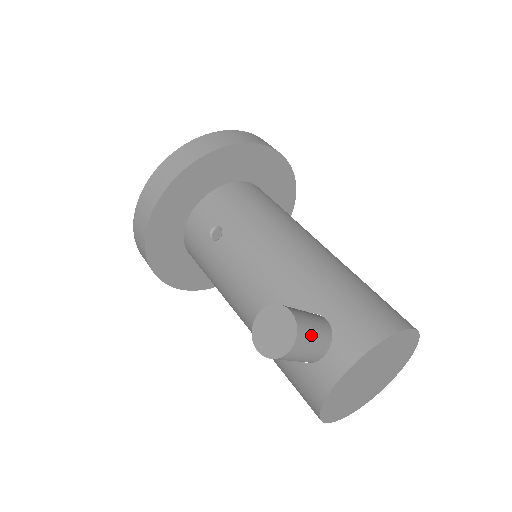
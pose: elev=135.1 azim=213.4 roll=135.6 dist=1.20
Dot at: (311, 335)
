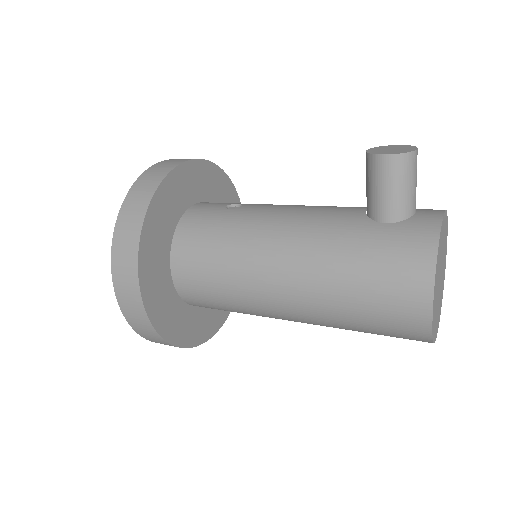
Dot at: occluded
